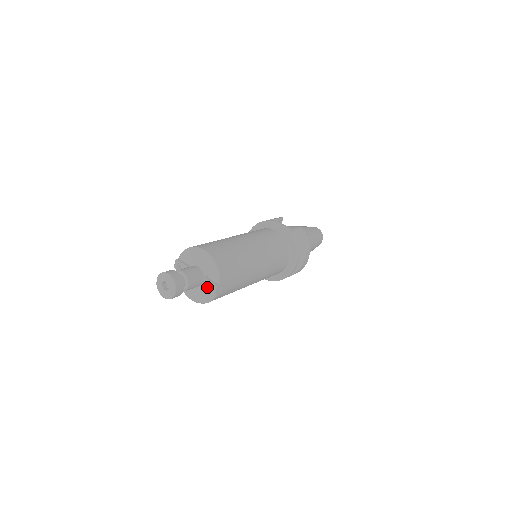
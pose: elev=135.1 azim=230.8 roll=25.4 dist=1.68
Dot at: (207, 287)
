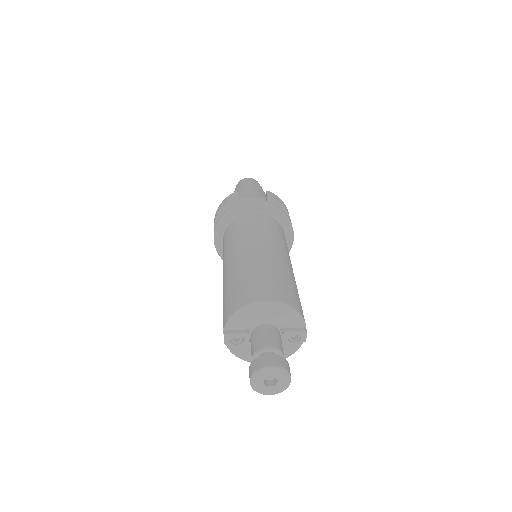
Dot at: (291, 340)
